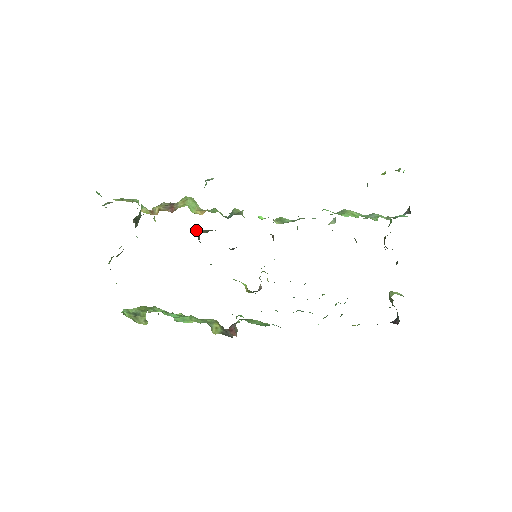
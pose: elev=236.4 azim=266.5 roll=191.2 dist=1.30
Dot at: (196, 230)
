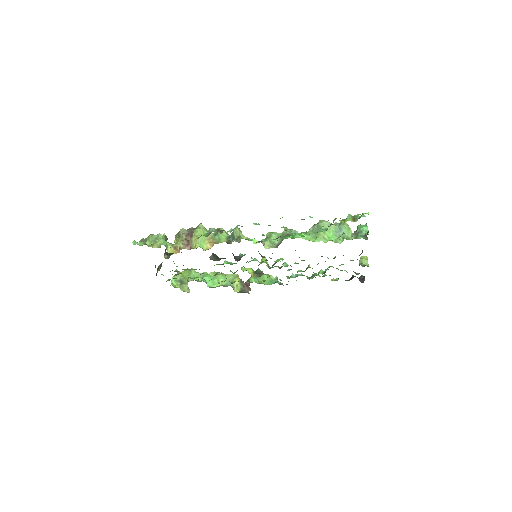
Dot at: (209, 257)
